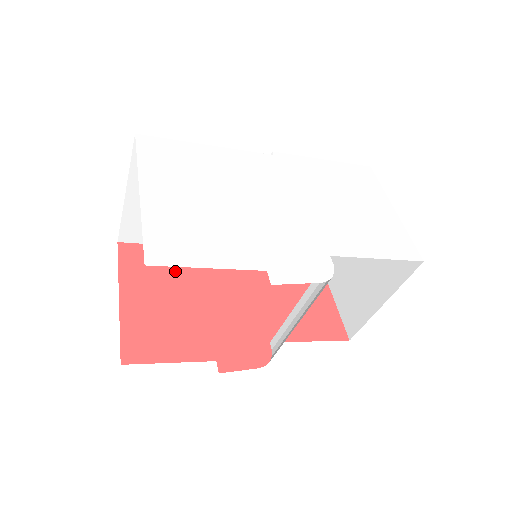
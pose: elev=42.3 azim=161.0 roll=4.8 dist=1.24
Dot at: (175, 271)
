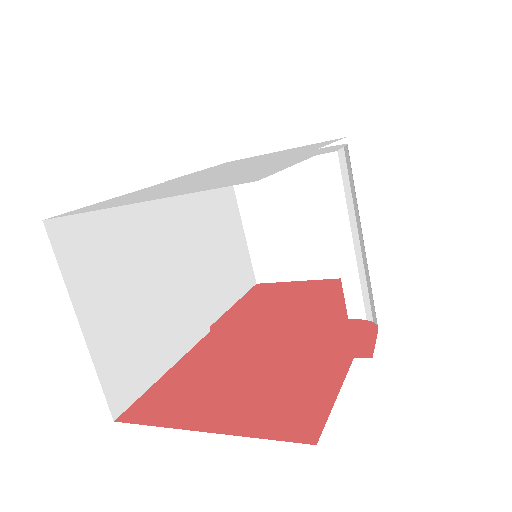
Dot at: (204, 375)
